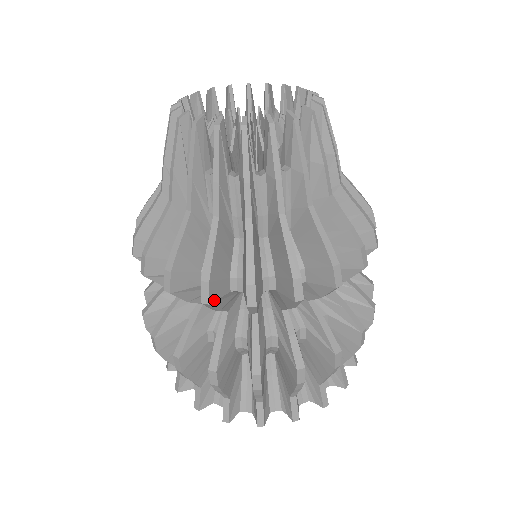
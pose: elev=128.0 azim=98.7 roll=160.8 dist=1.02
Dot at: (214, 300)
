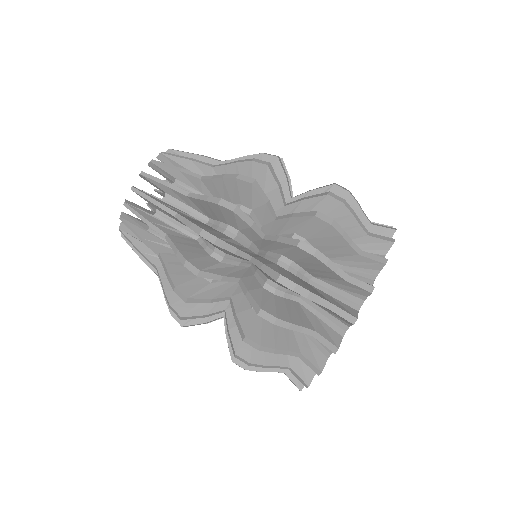
Dot at: (238, 208)
